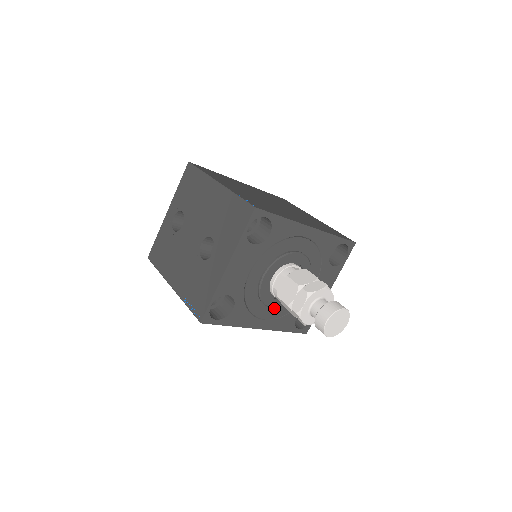
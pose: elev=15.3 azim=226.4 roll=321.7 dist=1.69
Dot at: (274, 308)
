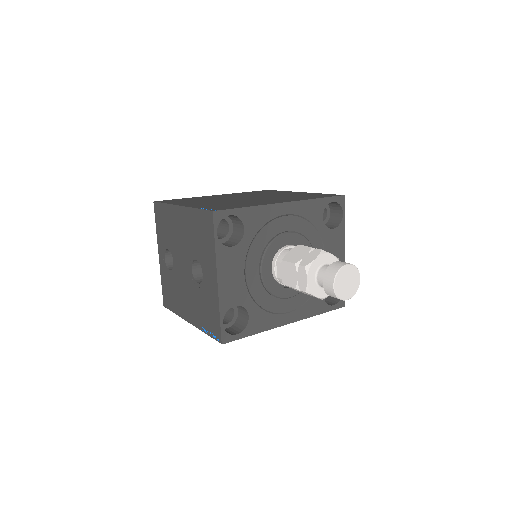
Dot at: (293, 297)
